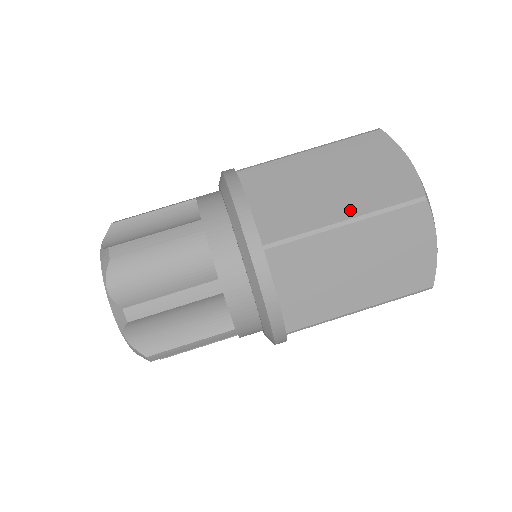
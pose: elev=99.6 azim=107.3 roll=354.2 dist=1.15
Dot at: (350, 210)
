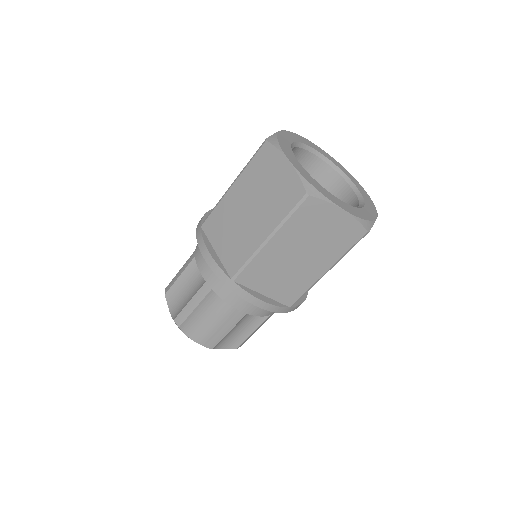
Dot at: (325, 265)
